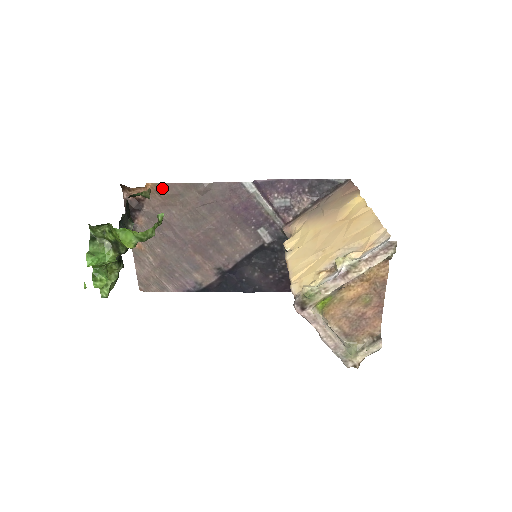
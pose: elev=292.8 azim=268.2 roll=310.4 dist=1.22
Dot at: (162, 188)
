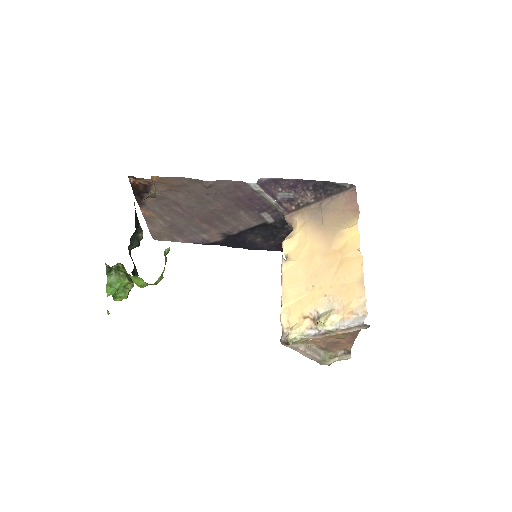
Dot at: (167, 180)
